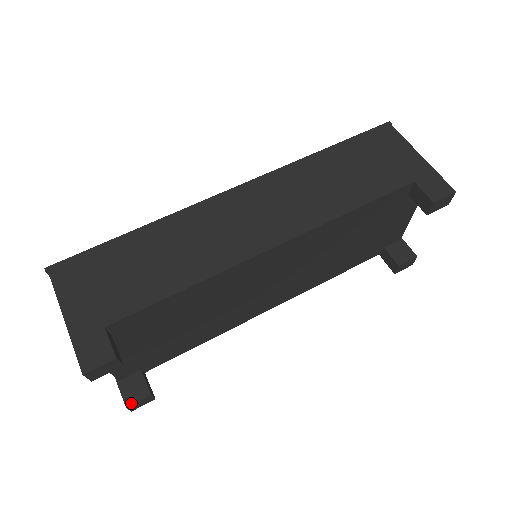
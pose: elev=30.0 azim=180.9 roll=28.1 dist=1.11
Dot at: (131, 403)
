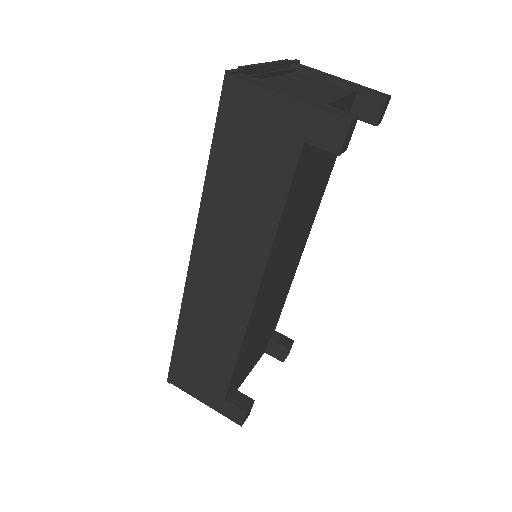
Dot at: (283, 359)
